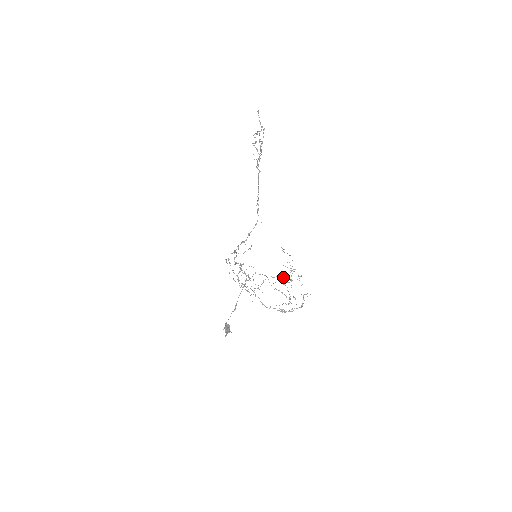
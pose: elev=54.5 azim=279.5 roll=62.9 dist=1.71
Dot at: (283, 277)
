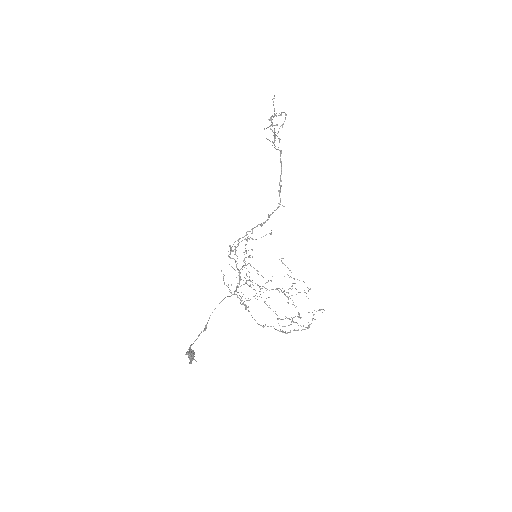
Dot at: (279, 292)
